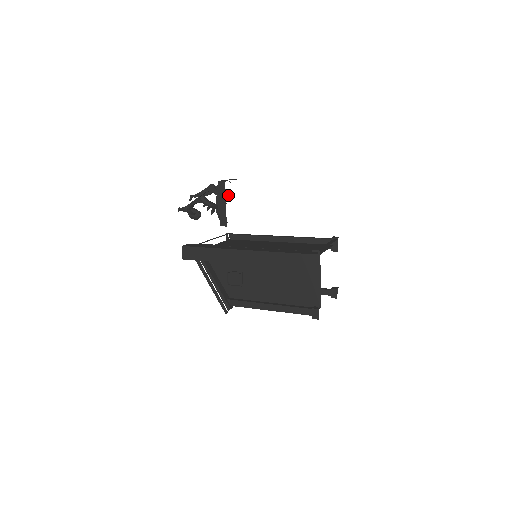
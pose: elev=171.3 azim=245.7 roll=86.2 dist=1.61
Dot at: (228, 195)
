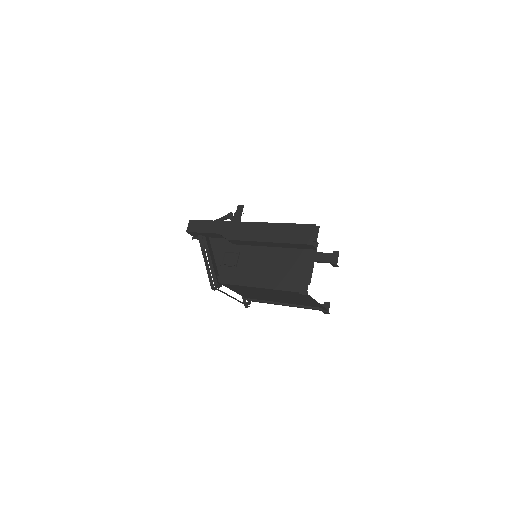
Dot at: occluded
